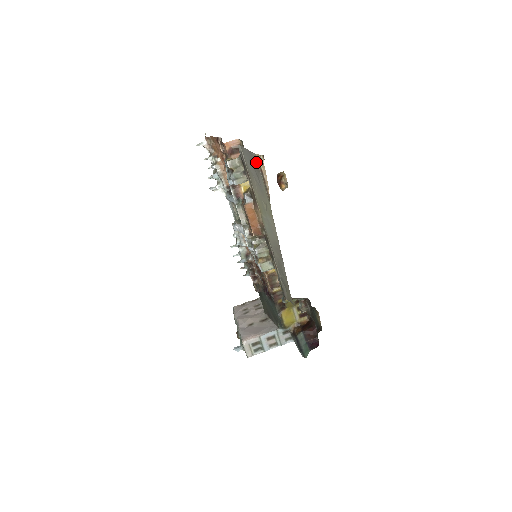
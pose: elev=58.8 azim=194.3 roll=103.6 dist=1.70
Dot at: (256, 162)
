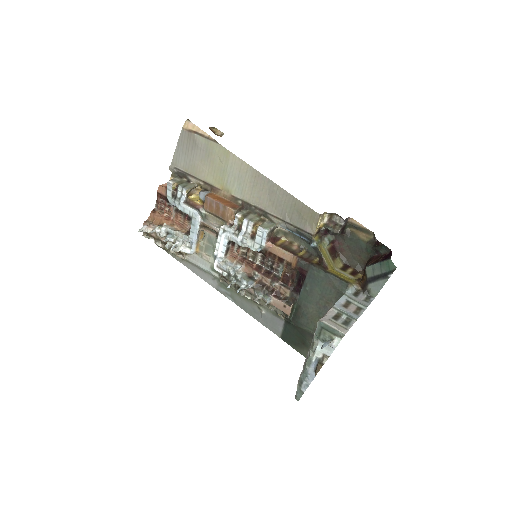
Dot at: (187, 133)
